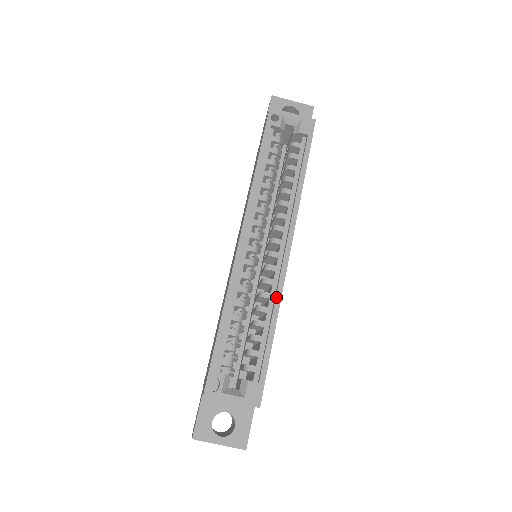
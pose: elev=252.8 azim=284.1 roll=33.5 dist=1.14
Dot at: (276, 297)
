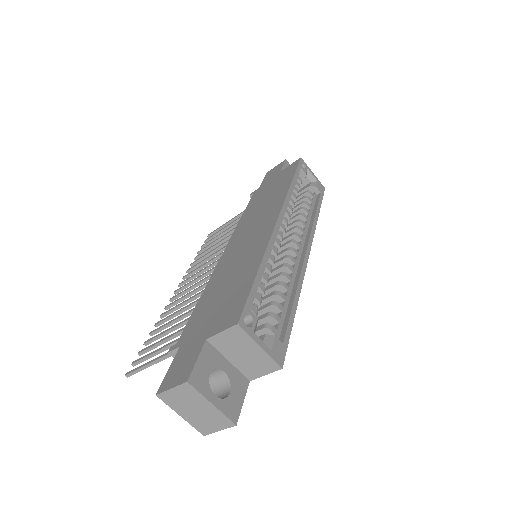
Dot at: (299, 281)
